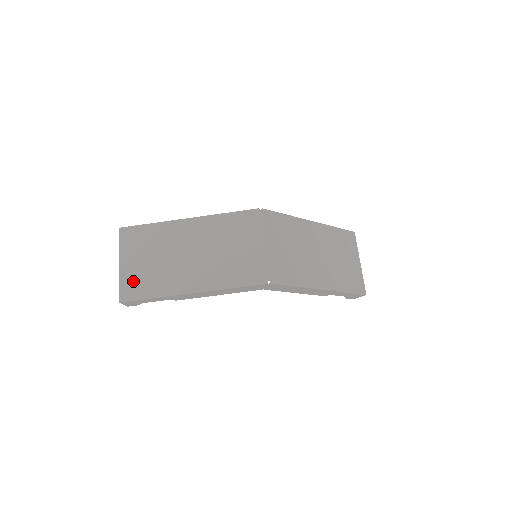
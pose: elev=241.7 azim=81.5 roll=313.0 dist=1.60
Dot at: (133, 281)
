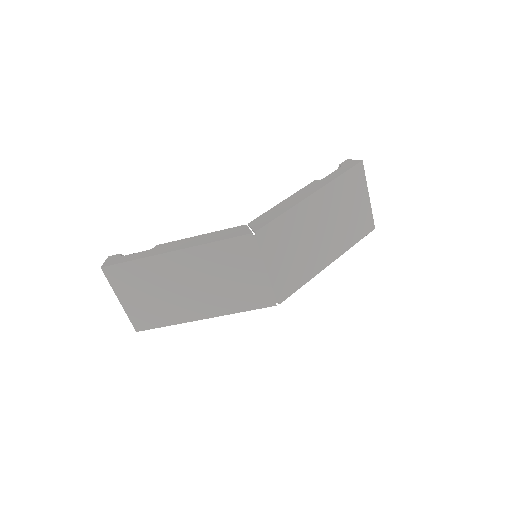
Dot at: (141, 314)
